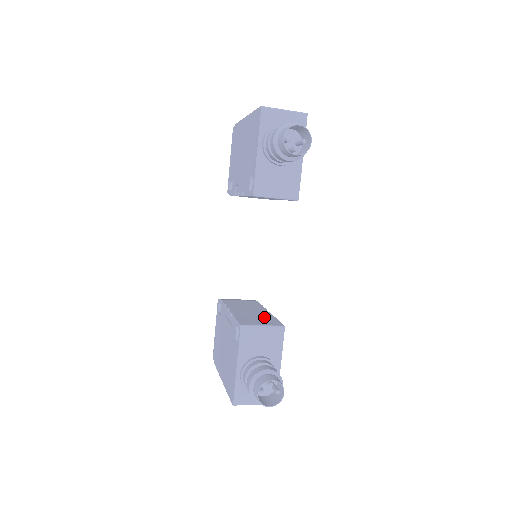
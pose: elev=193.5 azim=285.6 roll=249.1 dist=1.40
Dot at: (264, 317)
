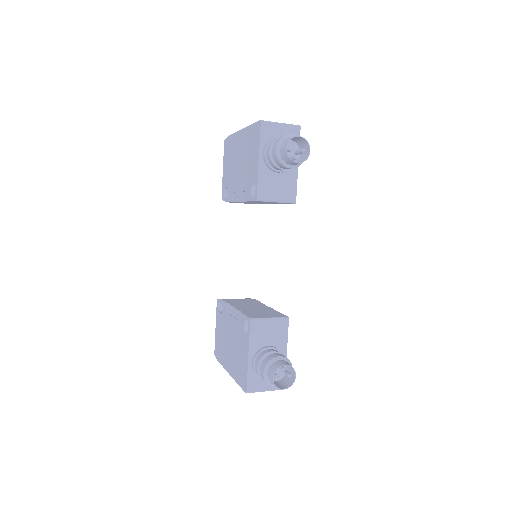
Dot at: (267, 311)
